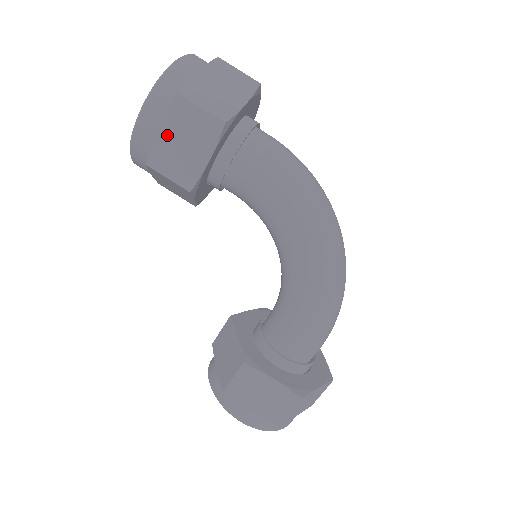
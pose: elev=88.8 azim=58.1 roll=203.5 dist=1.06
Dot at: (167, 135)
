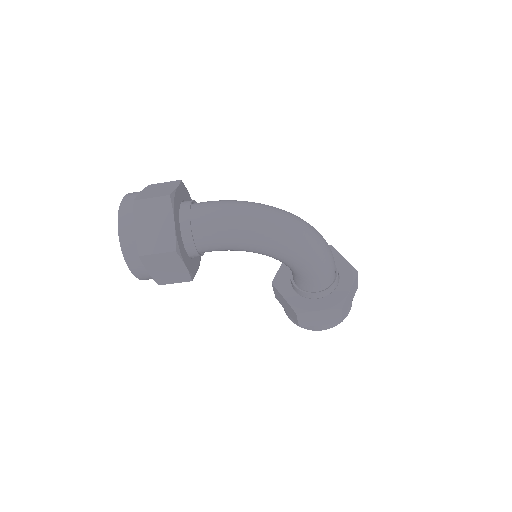
Dot at: (154, 271)
